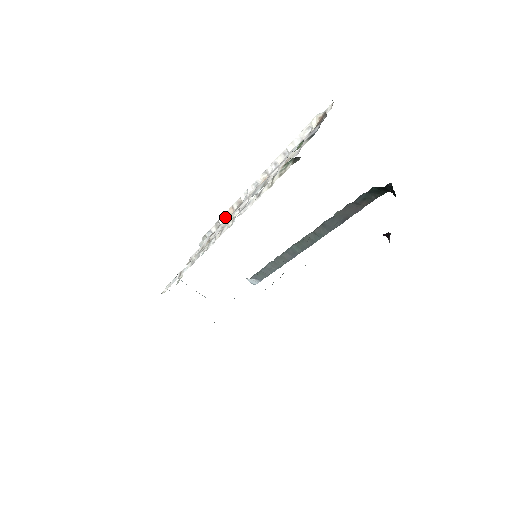
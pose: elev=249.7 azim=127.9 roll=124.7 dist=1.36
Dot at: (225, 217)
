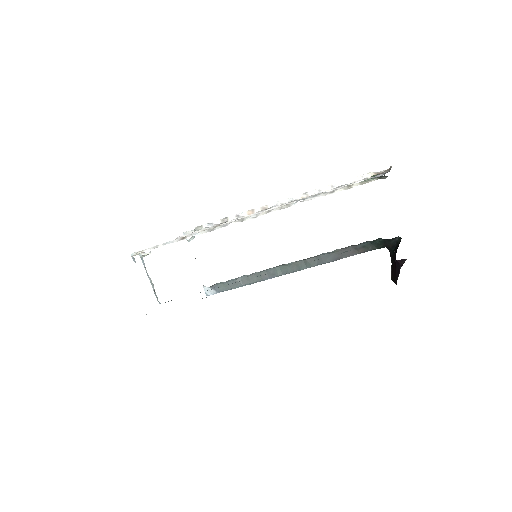
Dot at: (239, 216)
